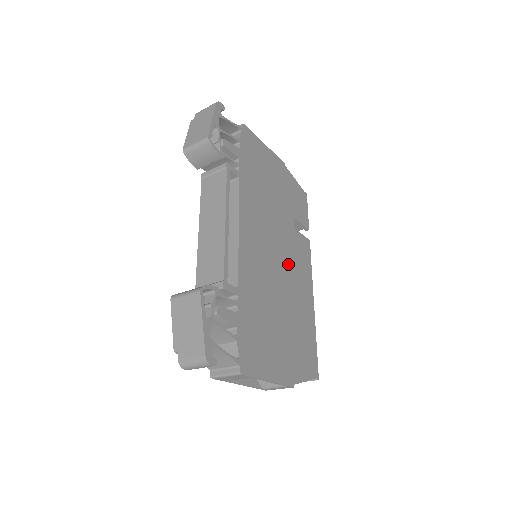
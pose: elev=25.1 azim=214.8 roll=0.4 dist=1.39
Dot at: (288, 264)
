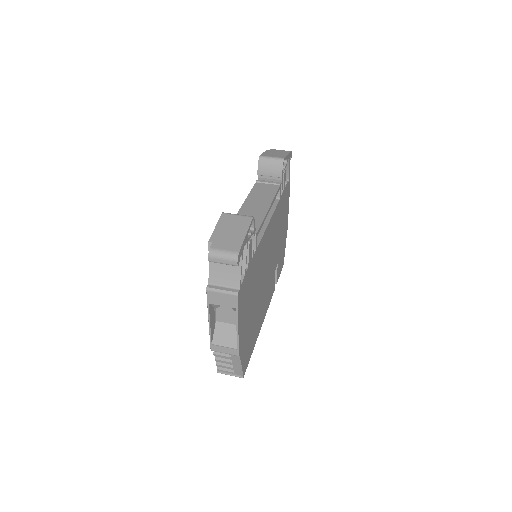
Dot at: (267, 282)
